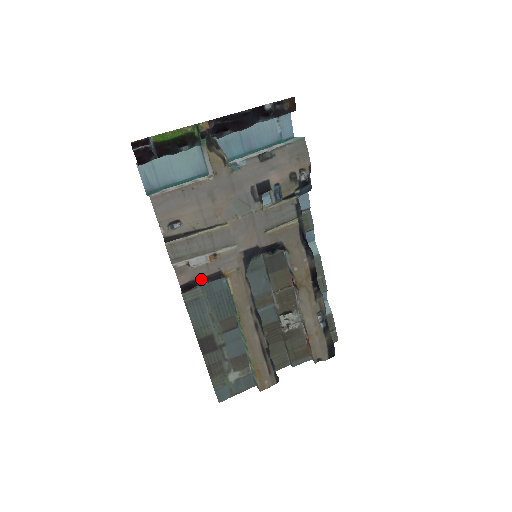
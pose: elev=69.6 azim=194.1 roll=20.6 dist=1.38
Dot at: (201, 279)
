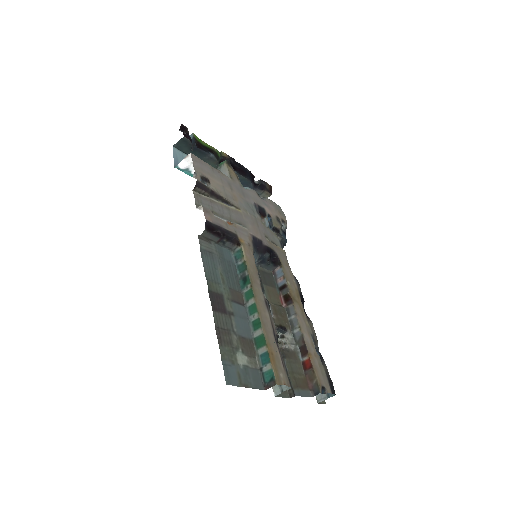
Dot at: (222, 229)
